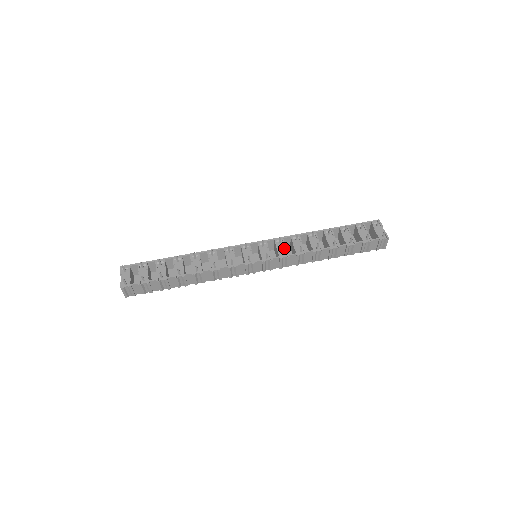
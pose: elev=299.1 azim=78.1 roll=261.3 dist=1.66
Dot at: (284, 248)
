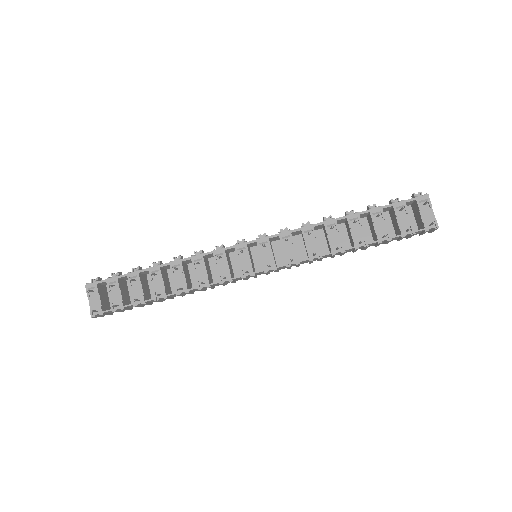
Dot at: (292, 249)
